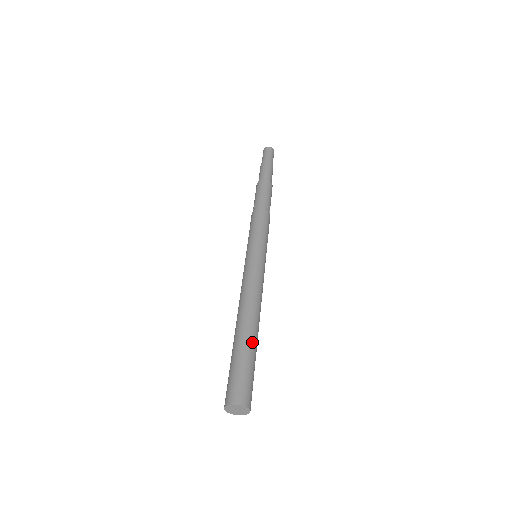
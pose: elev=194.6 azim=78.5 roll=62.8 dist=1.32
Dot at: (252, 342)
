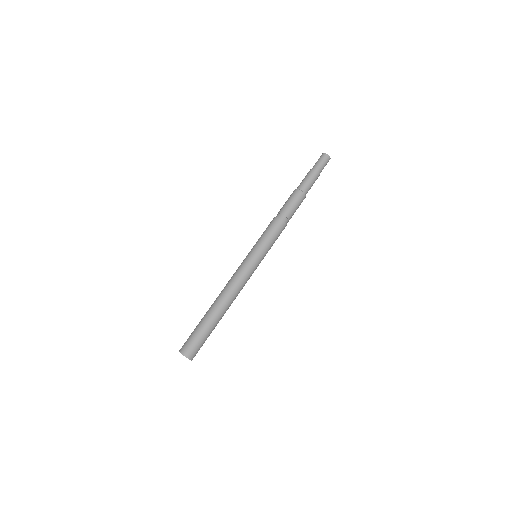
Dot at: (210, 318)
